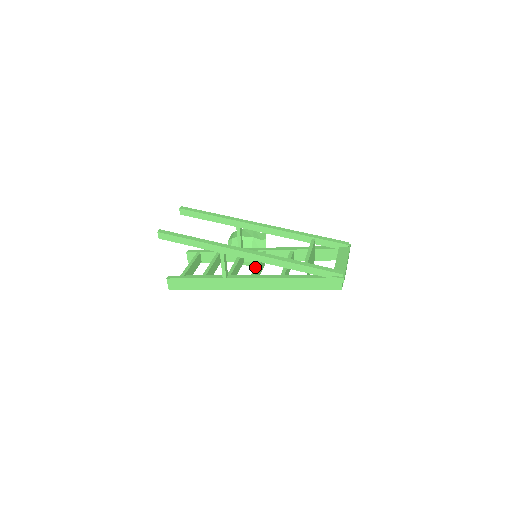
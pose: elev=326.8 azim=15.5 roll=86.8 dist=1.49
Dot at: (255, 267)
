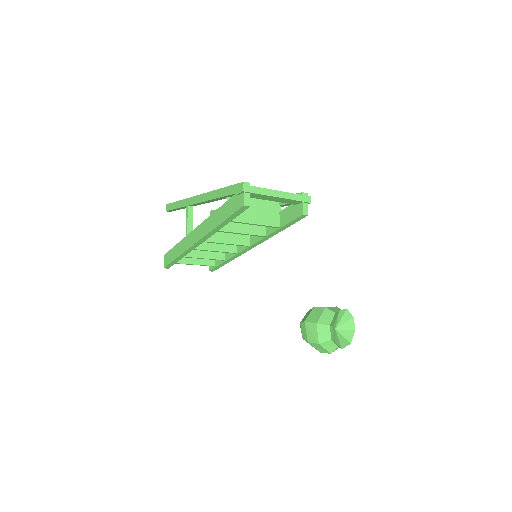
Dot at: occluded
